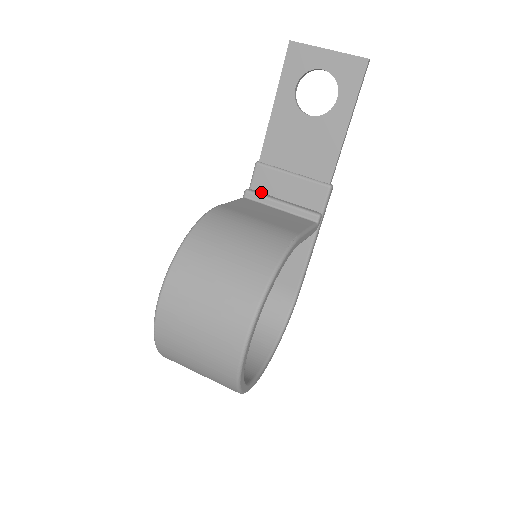
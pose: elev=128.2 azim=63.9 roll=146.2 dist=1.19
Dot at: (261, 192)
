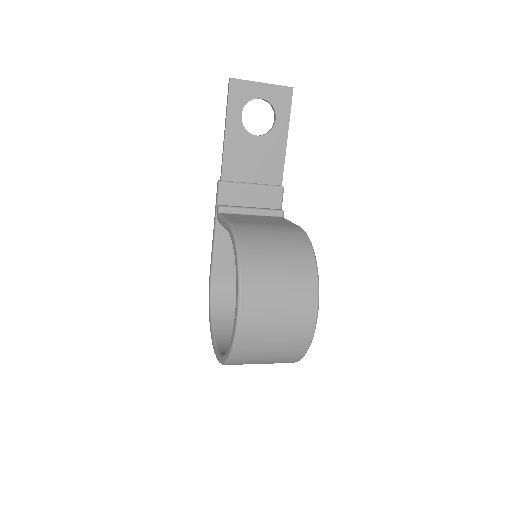
Dot at: (229, 205)
